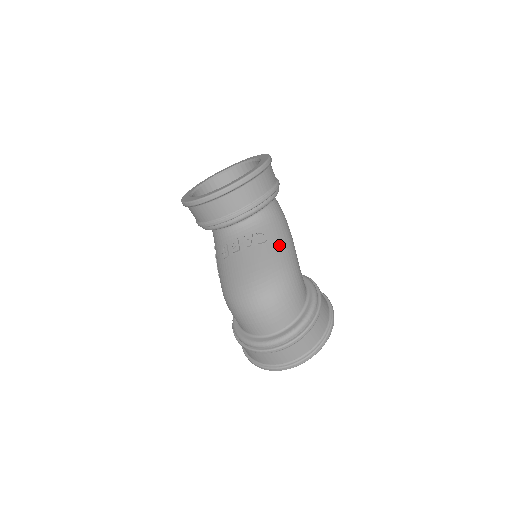
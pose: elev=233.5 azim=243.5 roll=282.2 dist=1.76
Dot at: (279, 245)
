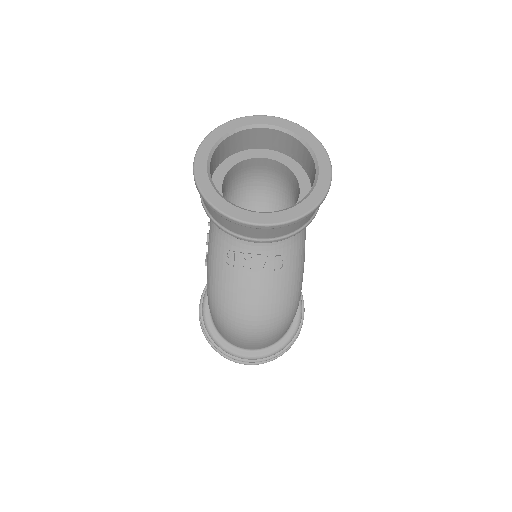
Dot at: (294, 276)
